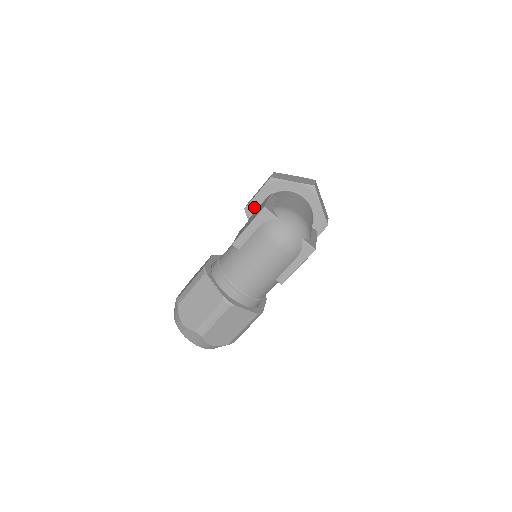
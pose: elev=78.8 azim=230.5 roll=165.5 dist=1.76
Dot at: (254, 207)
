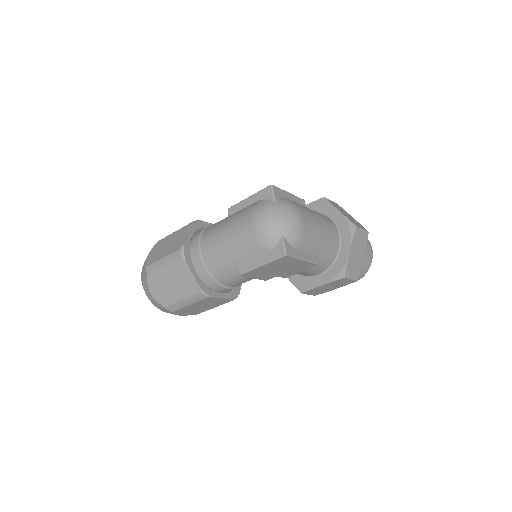
Dot at: occluded
